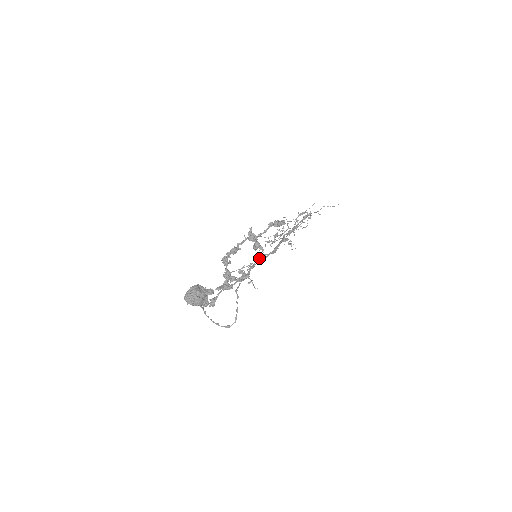
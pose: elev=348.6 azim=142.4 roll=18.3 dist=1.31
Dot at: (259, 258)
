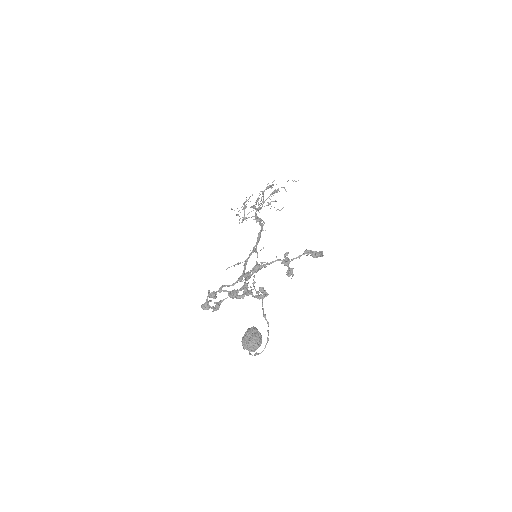
Dot at: (263, 262)
